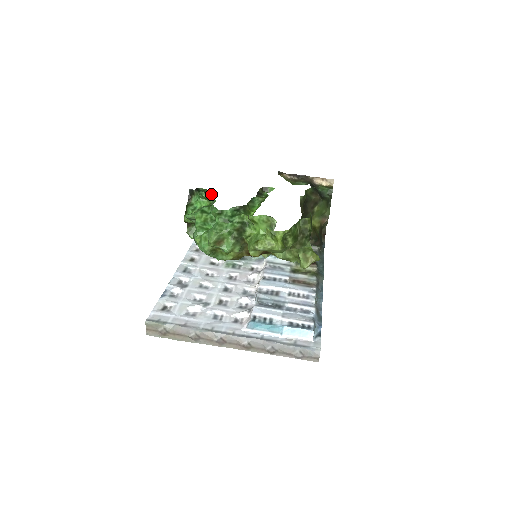
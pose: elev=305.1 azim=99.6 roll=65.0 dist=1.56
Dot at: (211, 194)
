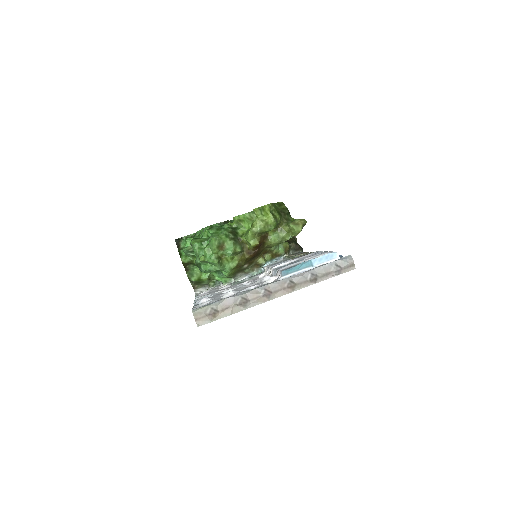
Dot at: (195, 234)
